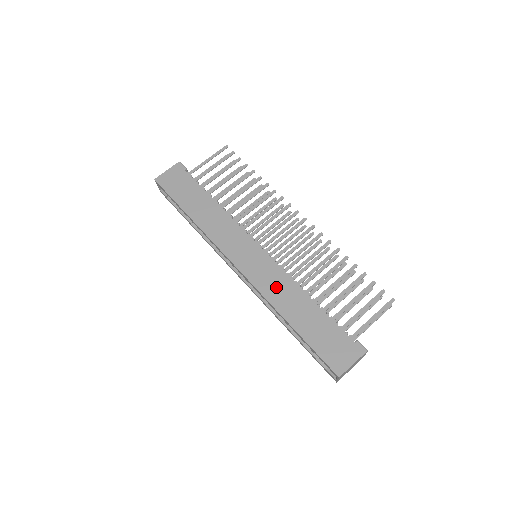
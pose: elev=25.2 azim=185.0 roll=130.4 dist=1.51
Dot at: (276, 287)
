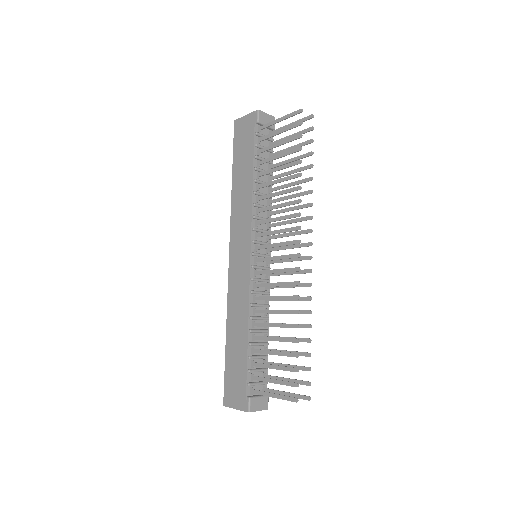
Dot at: (237, 300)
